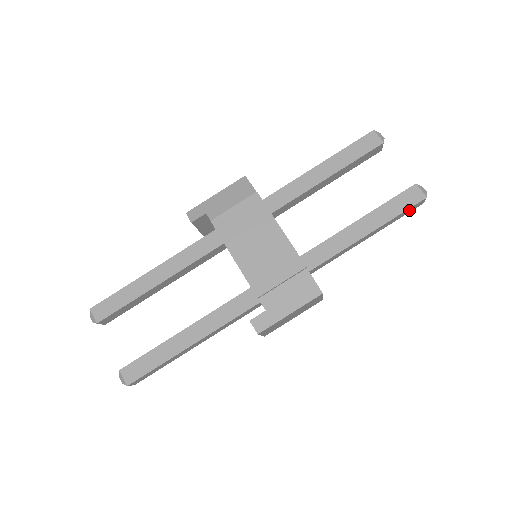
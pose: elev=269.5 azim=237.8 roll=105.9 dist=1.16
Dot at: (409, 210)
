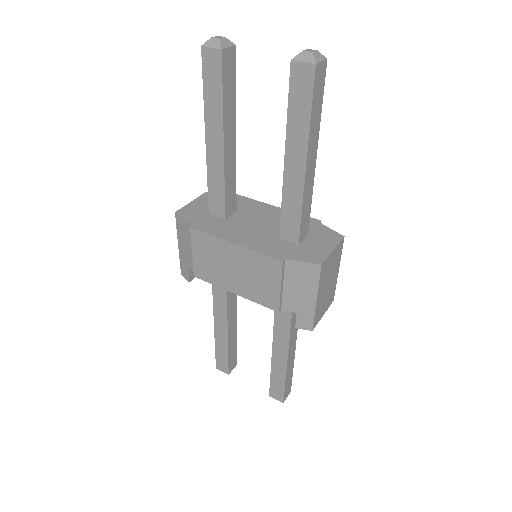
Dot at: (318, 91)
